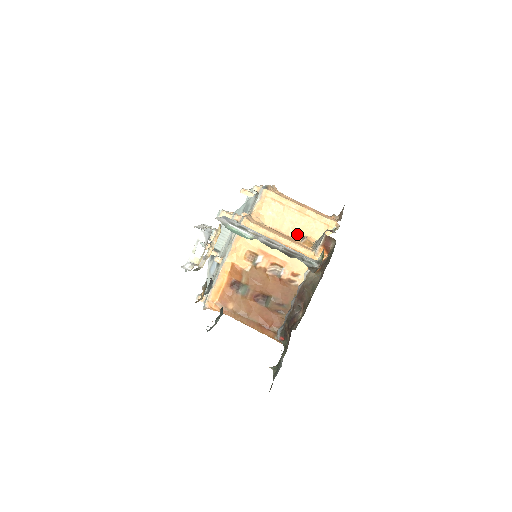
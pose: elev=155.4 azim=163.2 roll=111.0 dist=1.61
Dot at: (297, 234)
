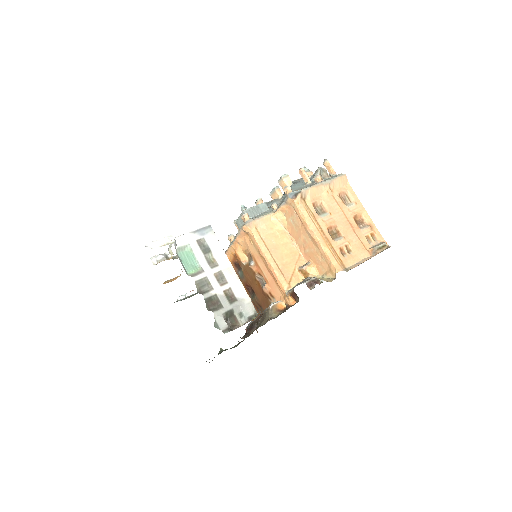
Dot at: (306, 255)
